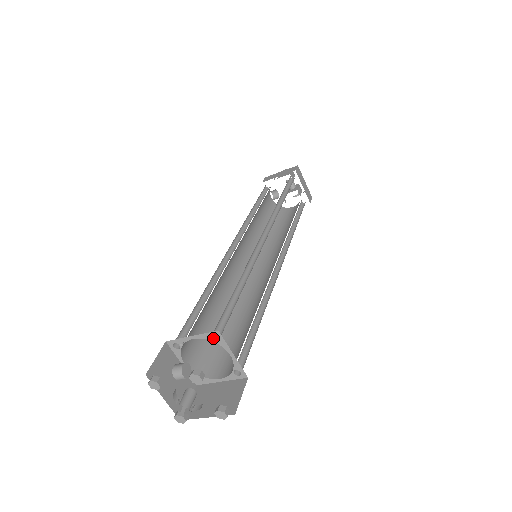
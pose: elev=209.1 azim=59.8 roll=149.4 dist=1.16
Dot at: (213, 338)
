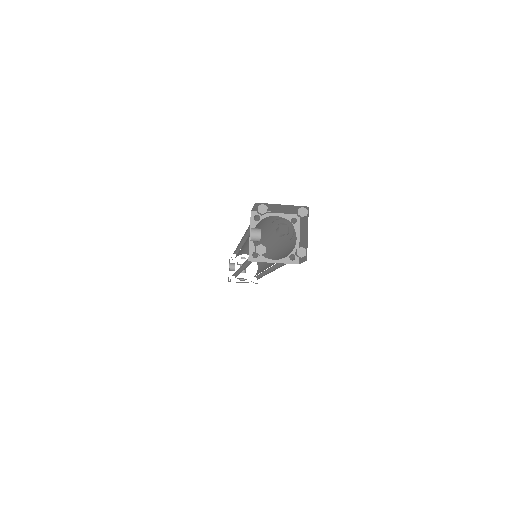
Dot at: (290, 221)
